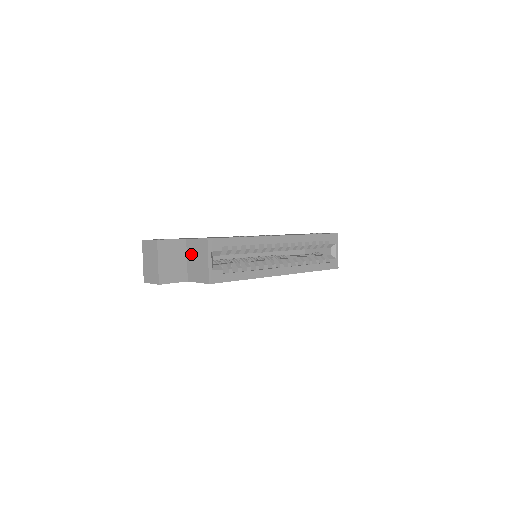
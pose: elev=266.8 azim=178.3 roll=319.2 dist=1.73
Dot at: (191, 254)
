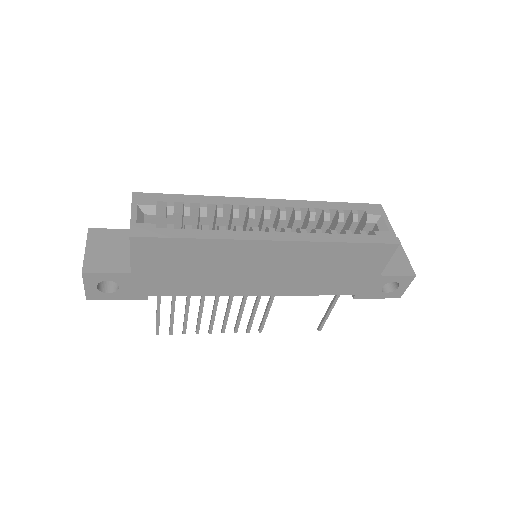
Dot at: occluded
